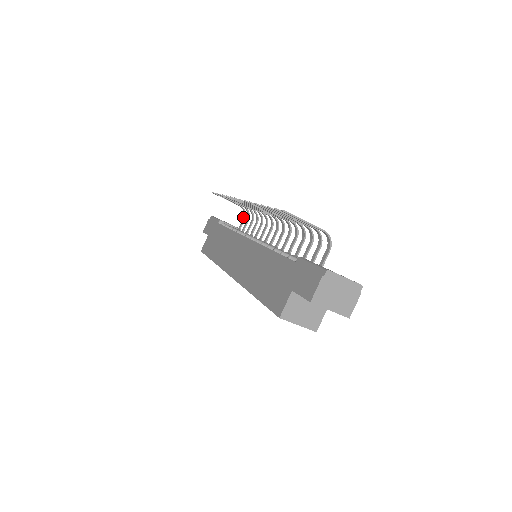
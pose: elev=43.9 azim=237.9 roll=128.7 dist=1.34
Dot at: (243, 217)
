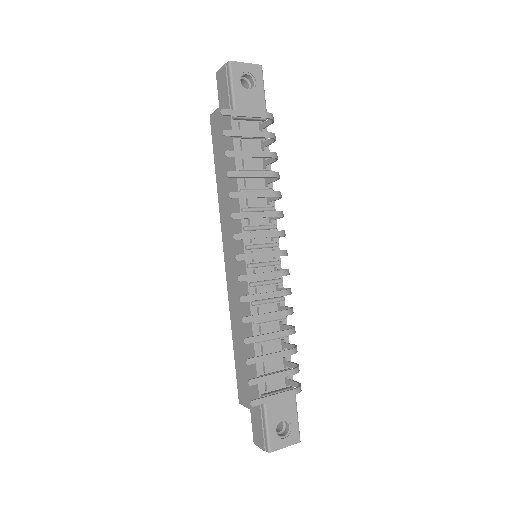
Dot at: occluded
